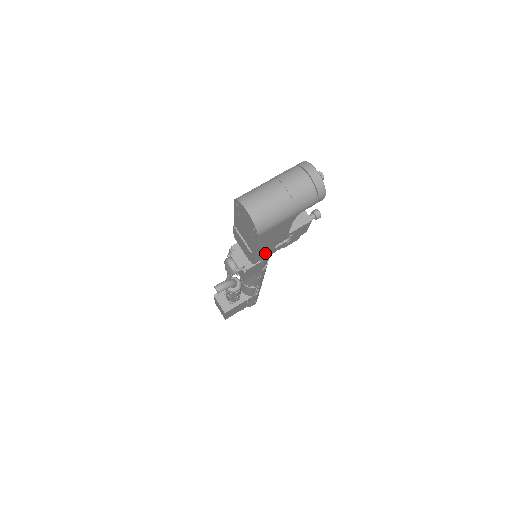
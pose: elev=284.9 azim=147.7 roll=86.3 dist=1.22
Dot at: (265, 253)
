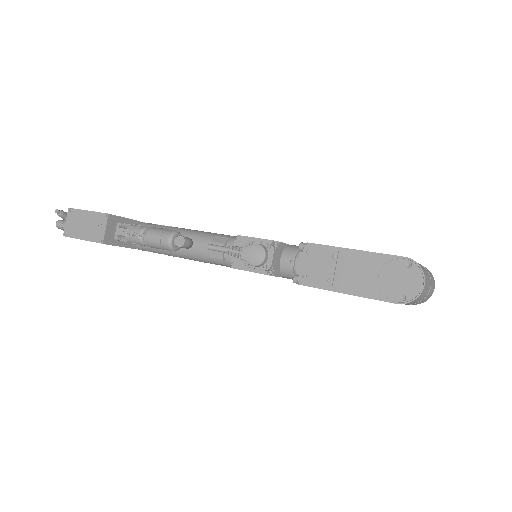
Dot at: occluded
